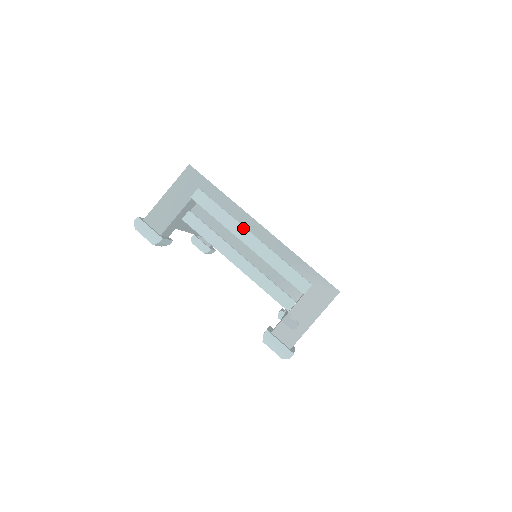
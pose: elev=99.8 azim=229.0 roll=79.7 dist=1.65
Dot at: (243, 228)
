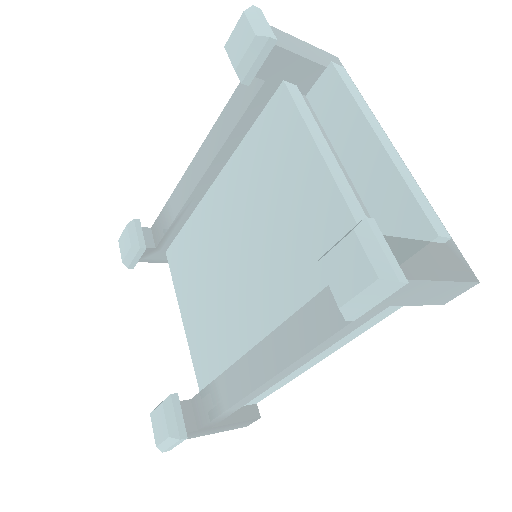
Dot at: (380, 126)
